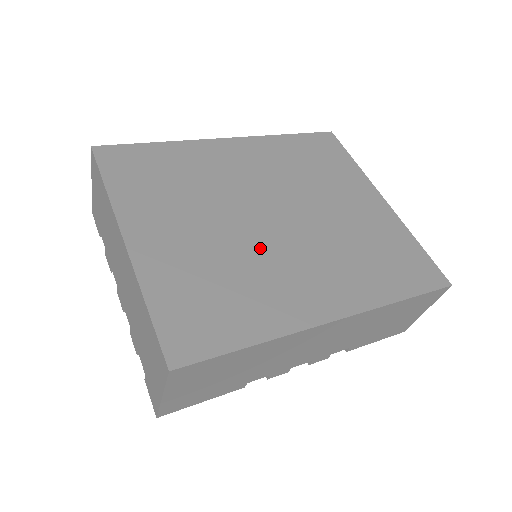
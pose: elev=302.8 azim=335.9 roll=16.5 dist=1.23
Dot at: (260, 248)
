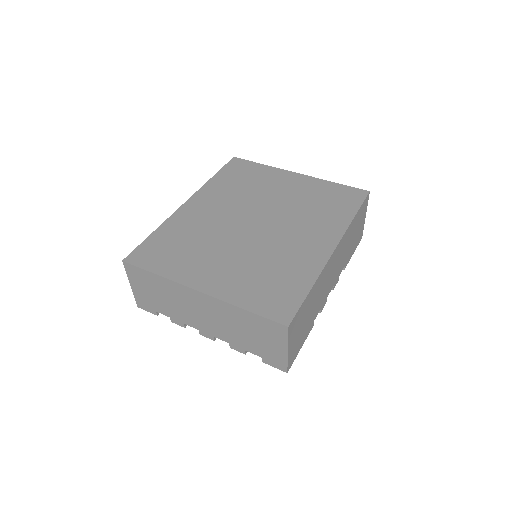
Dot at: (266, 243)
